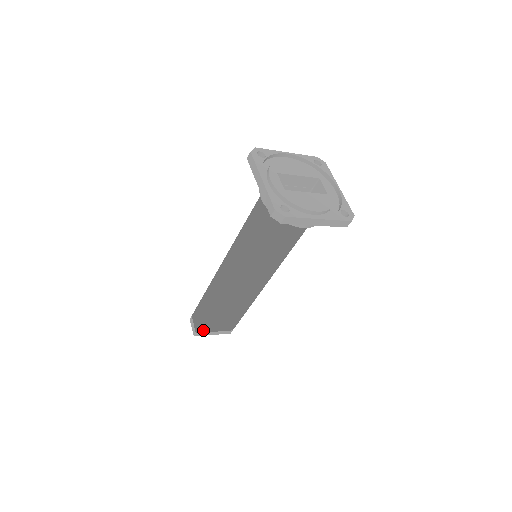
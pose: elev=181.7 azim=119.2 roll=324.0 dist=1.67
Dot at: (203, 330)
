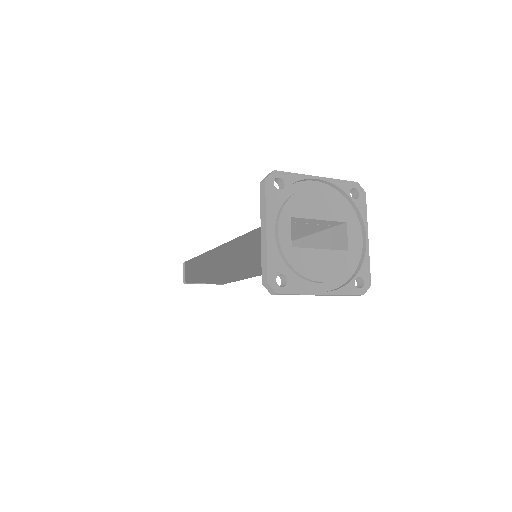
Dot at: (193, 282)
